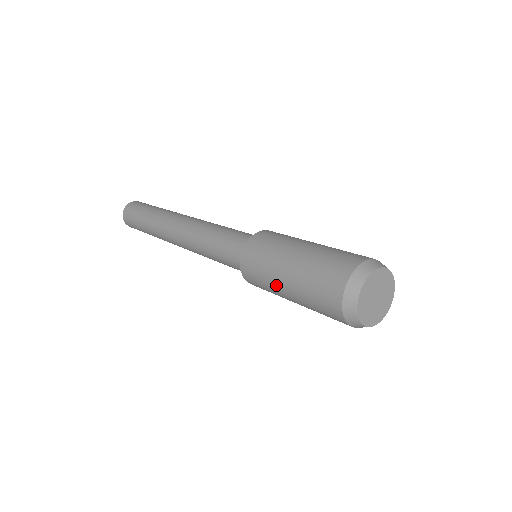
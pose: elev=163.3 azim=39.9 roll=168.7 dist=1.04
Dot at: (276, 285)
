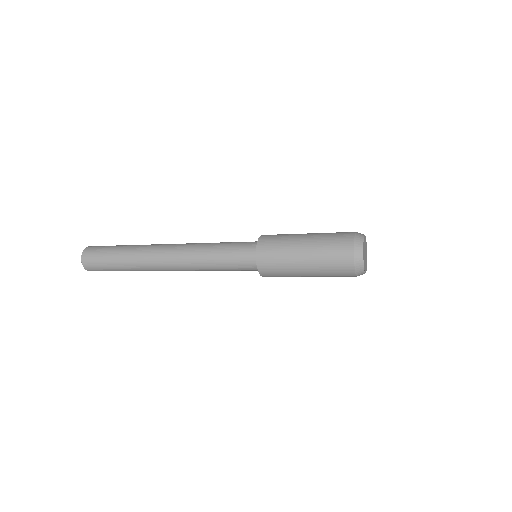
Dot at: (294, 246)
